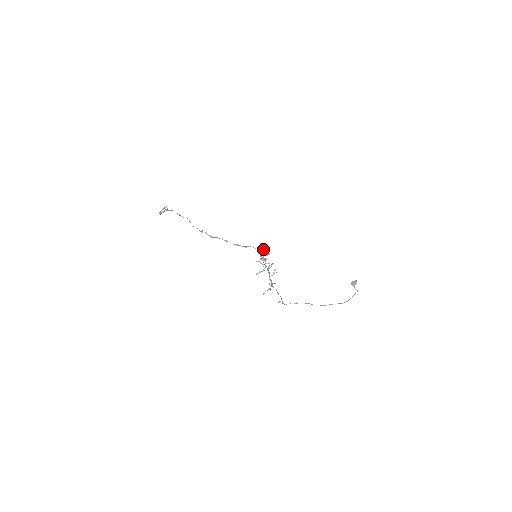
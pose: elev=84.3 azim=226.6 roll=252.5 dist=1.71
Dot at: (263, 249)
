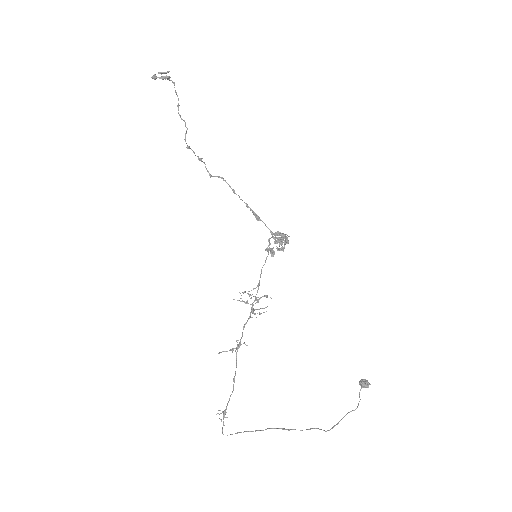
Dot at: (277, 242)
